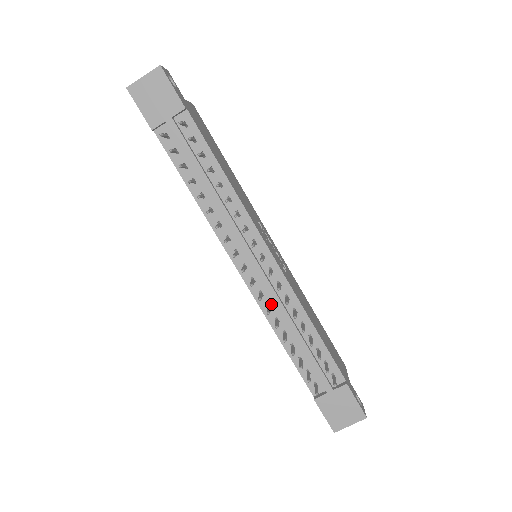
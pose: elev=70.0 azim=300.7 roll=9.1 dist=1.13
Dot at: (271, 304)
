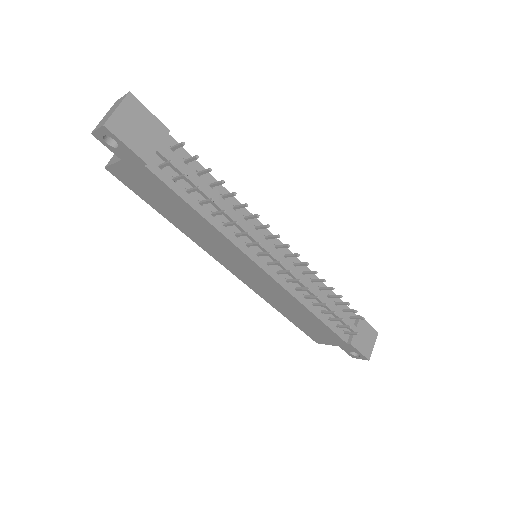
Dot at: (296, 286)
